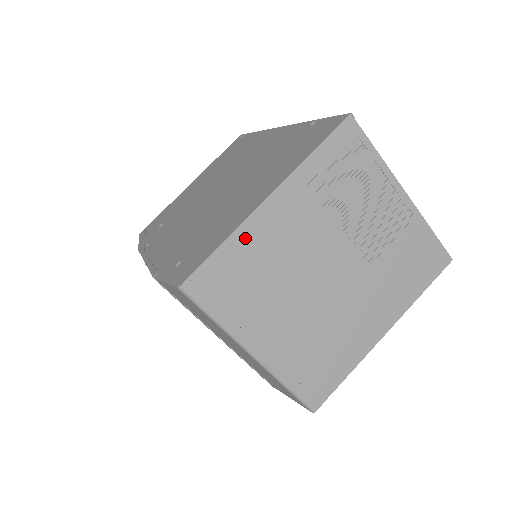
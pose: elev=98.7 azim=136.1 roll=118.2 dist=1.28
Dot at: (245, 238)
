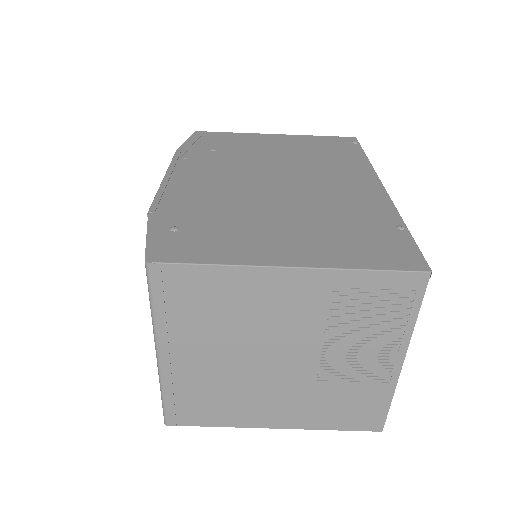
Dot at: (238, 278)
